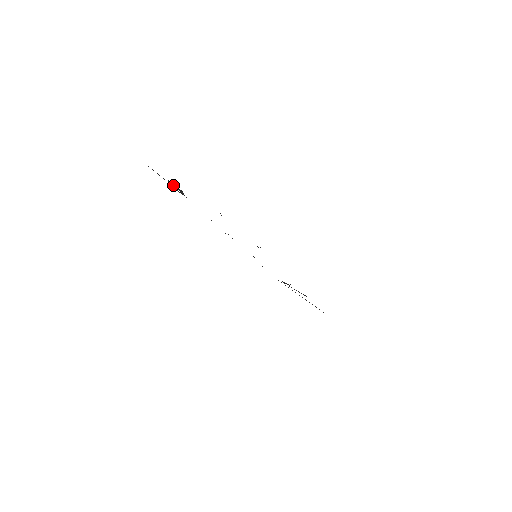
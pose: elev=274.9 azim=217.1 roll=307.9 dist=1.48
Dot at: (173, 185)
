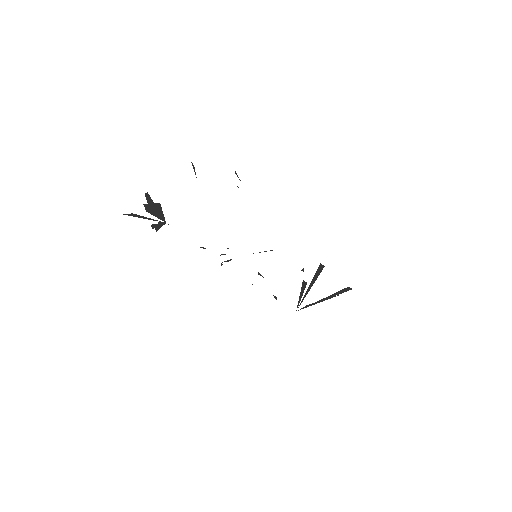
Dot at: (151, 212)
